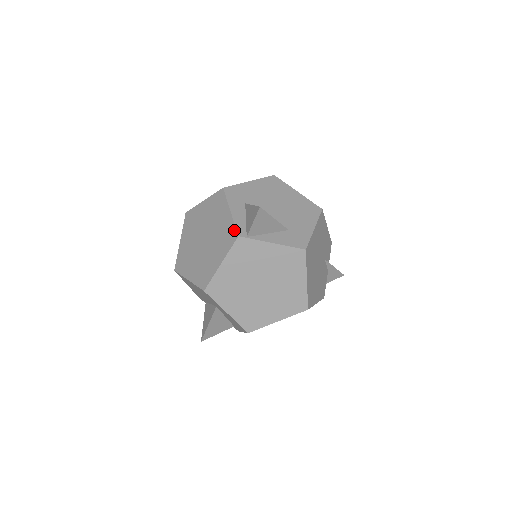
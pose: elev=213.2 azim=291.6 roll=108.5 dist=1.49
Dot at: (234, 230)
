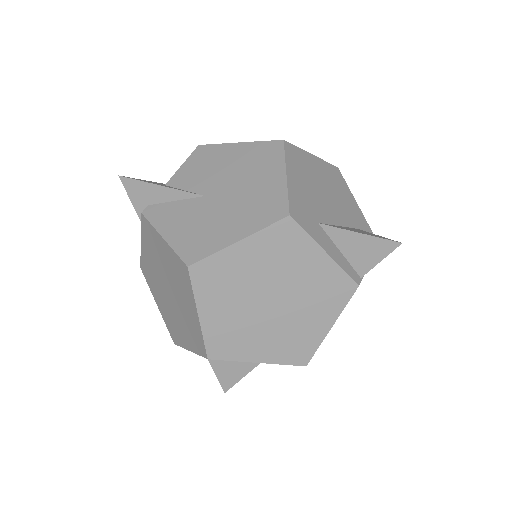
Dot at: (347, 279)
